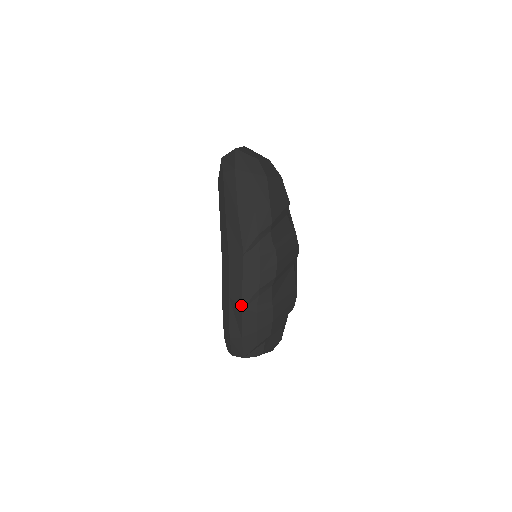
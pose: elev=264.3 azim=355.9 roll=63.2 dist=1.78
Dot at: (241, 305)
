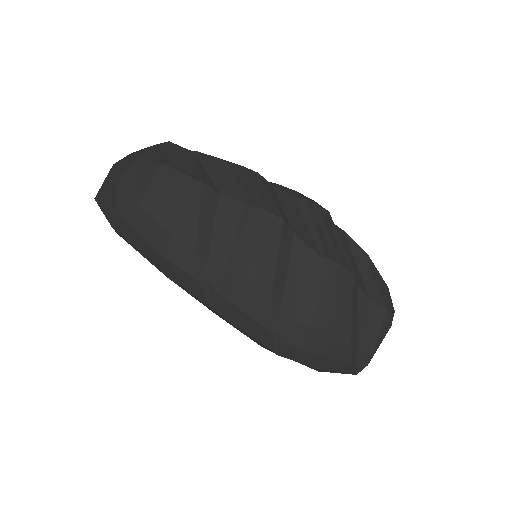
Dot at: (276, 354)
